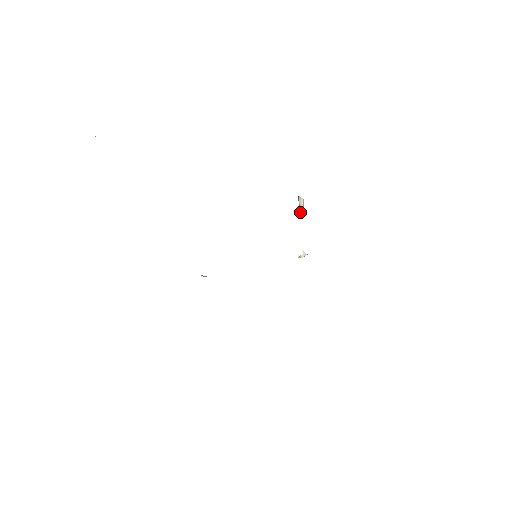
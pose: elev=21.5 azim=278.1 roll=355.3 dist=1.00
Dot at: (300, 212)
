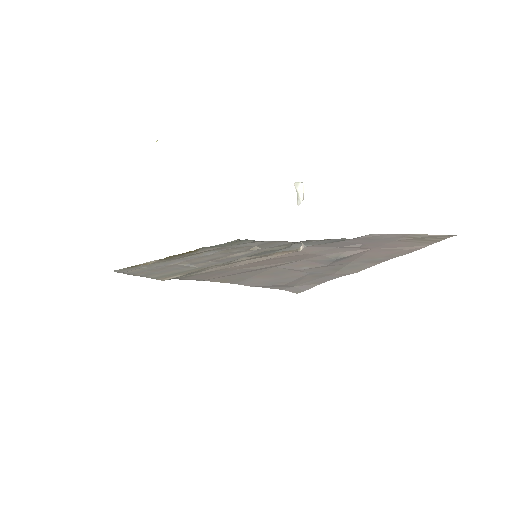
Dot at: (297, 201)
